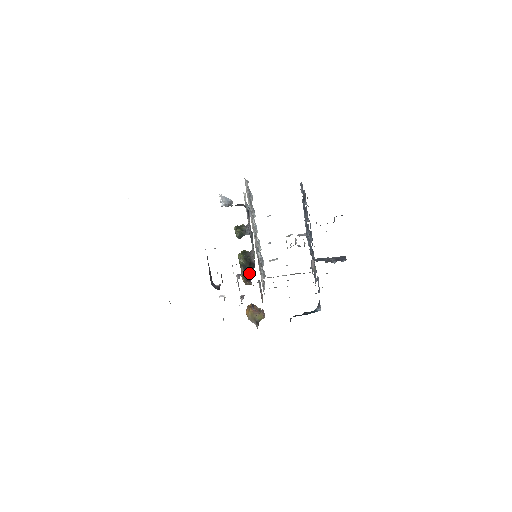
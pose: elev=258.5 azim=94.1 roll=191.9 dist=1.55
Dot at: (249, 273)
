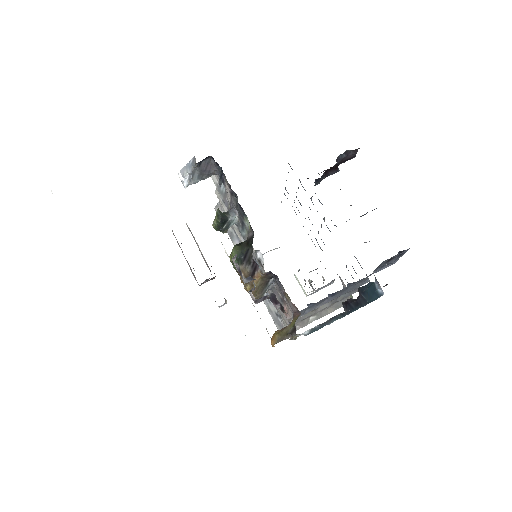
Dot at: (250, 255)
